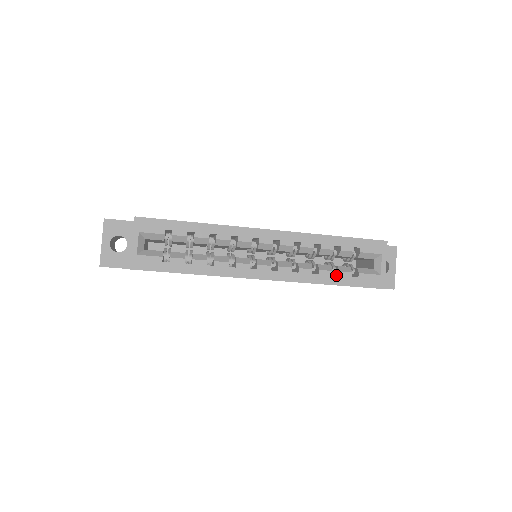
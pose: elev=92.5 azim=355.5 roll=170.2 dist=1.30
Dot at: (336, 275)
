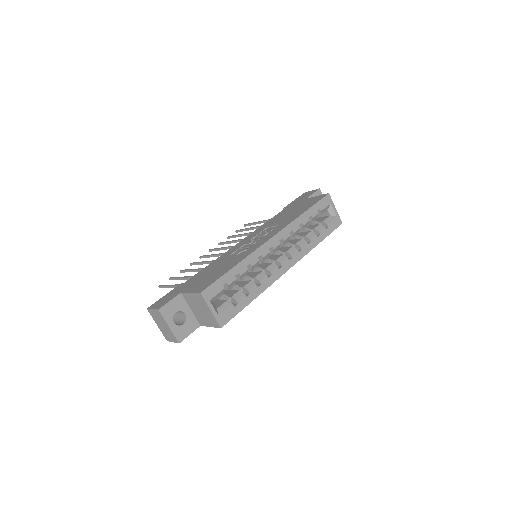
Dot at: occluded
